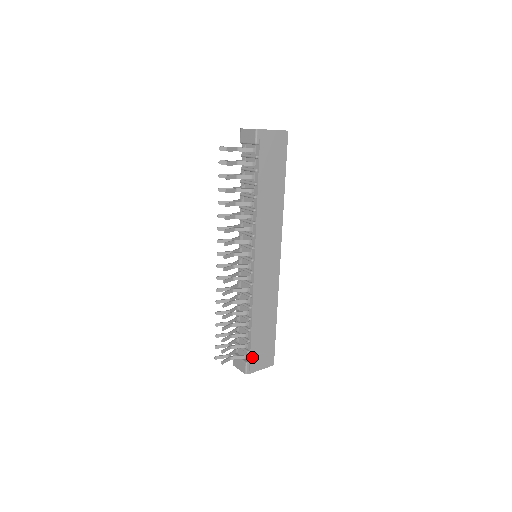
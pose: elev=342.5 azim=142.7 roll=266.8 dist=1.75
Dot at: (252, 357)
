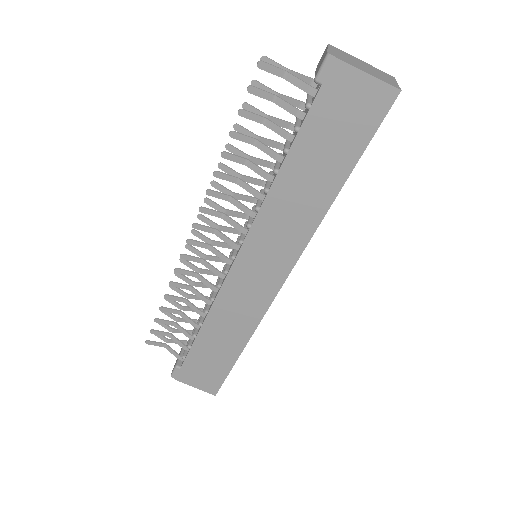
Dot at: (186, 366)
